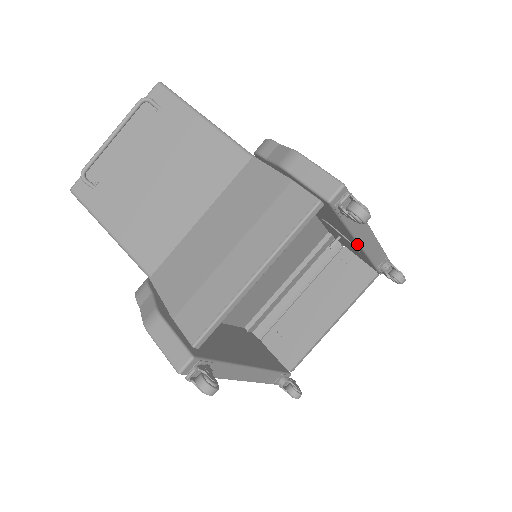
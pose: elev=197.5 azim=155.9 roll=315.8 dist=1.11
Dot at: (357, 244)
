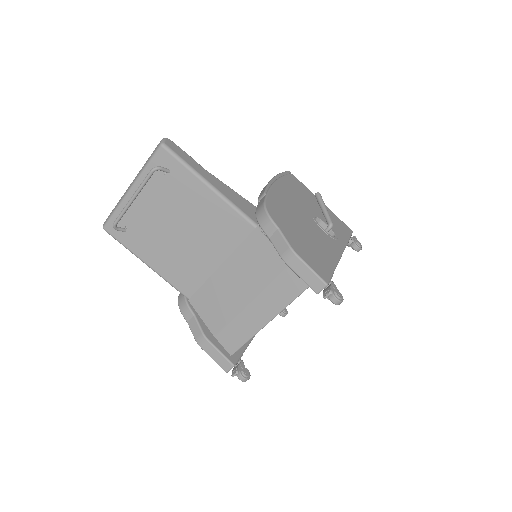
Dot at: occluded
